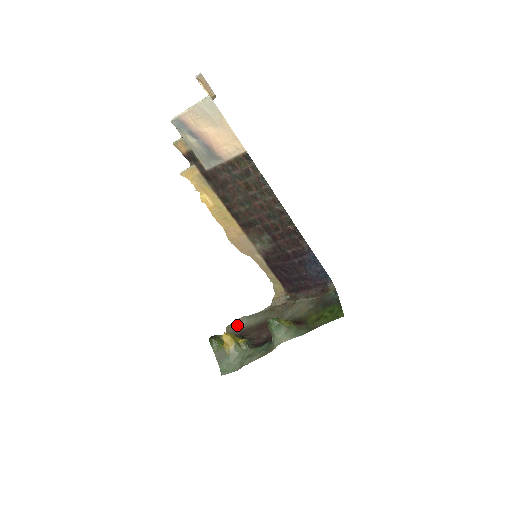
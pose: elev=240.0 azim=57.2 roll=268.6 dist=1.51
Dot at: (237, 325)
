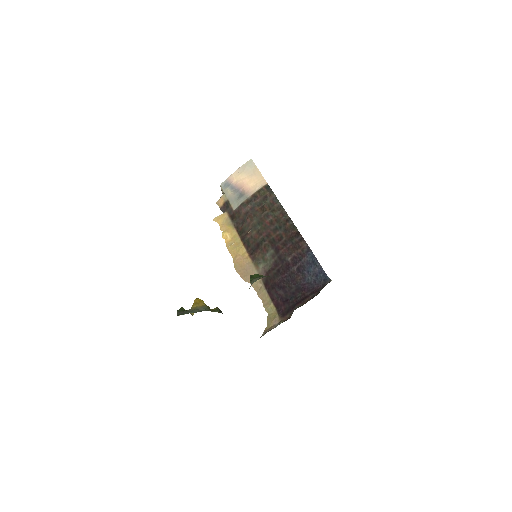
Dot at: occluded
